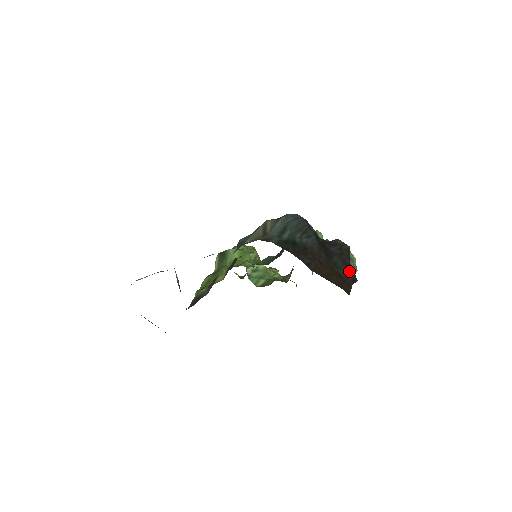
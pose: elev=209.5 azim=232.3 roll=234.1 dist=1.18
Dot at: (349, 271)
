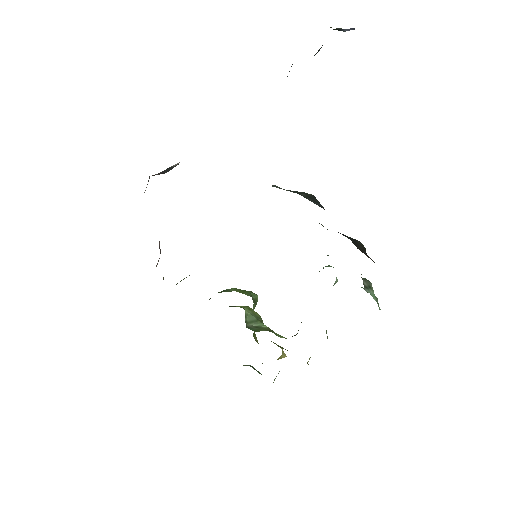
Dot at: occluded
